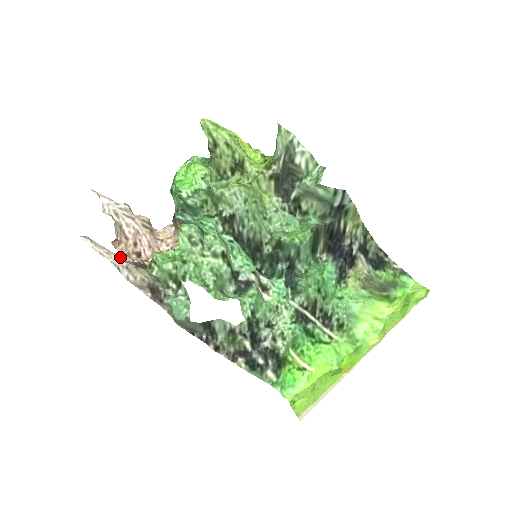
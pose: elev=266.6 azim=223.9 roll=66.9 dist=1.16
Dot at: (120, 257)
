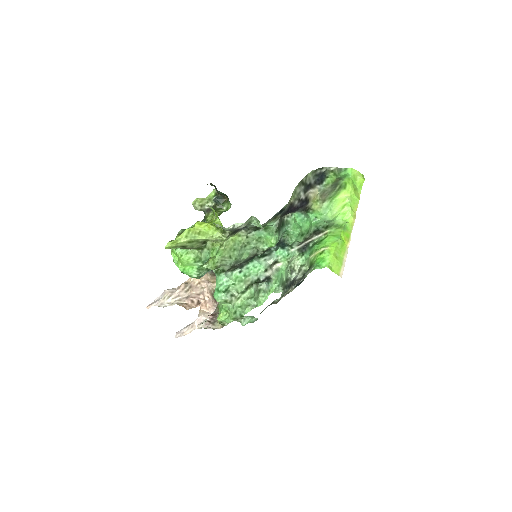
Dot at: (198, 321)
